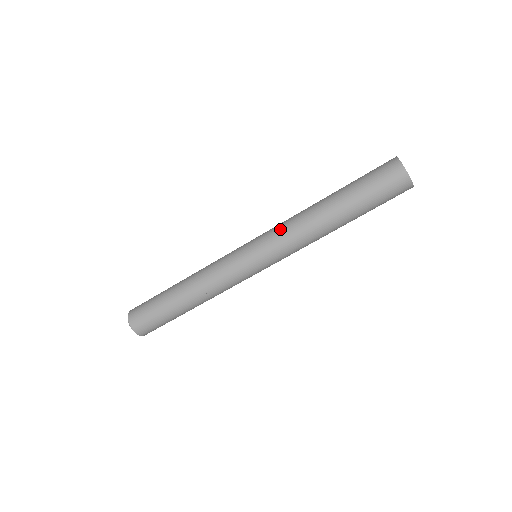
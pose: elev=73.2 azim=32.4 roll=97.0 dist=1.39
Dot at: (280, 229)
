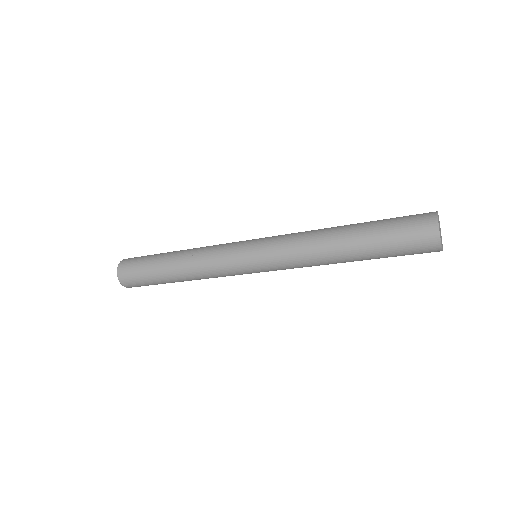
Dot at: occluded
